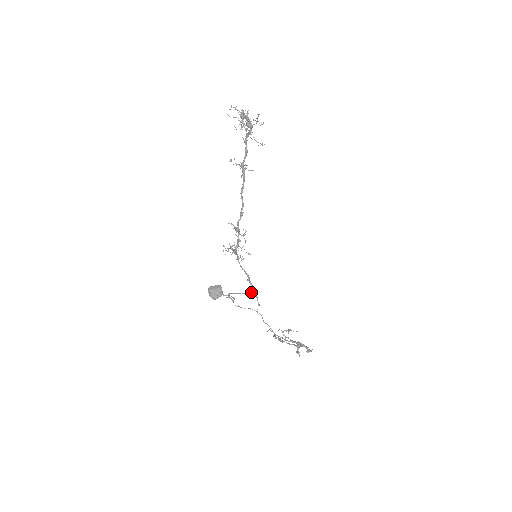
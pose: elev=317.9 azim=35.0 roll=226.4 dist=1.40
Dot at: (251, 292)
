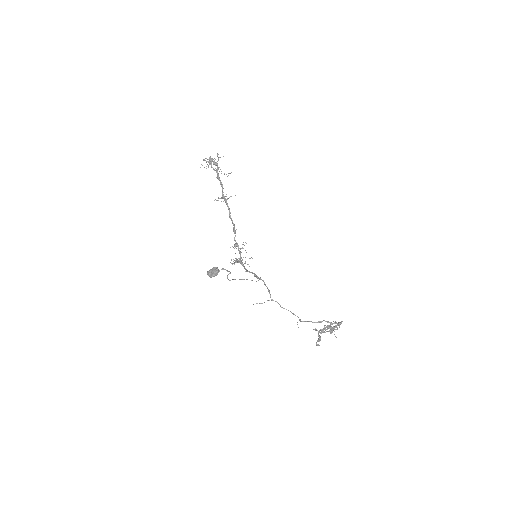
Dot at: occluded
